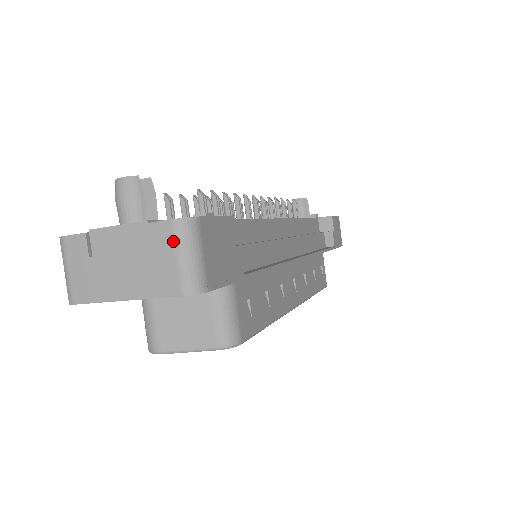
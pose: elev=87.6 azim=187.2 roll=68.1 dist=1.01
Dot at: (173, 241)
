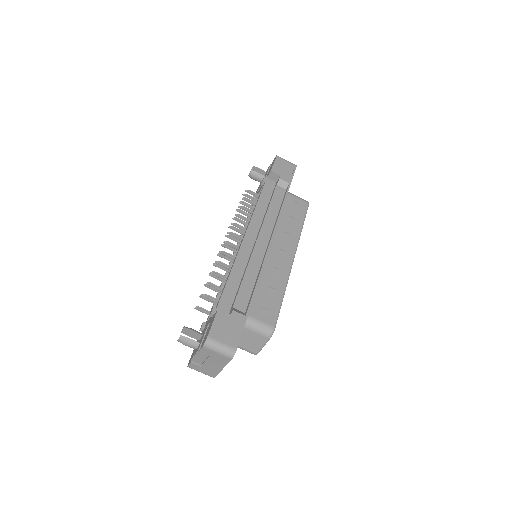
Dot at: (211, 350)
